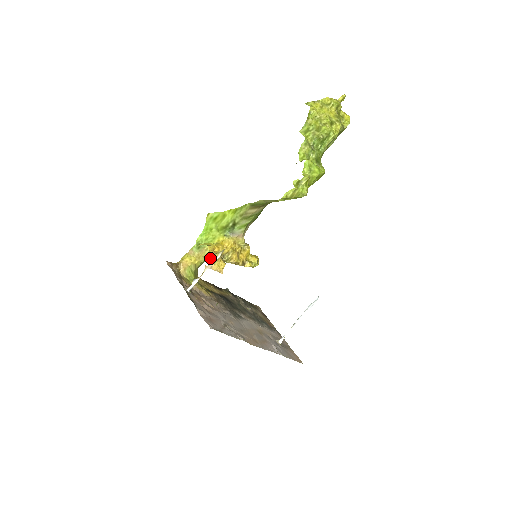
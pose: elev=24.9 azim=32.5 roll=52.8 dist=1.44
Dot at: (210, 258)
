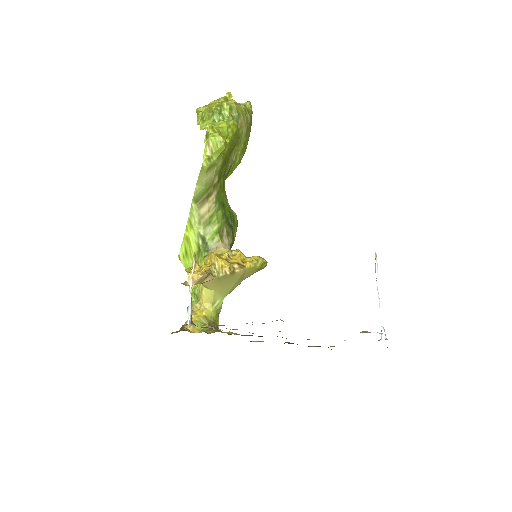
Dot at: occluded
